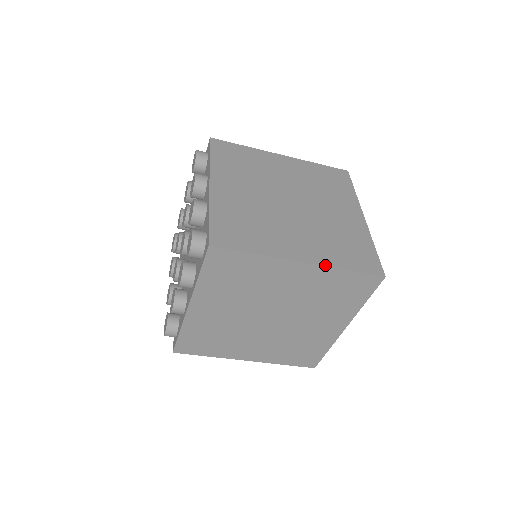
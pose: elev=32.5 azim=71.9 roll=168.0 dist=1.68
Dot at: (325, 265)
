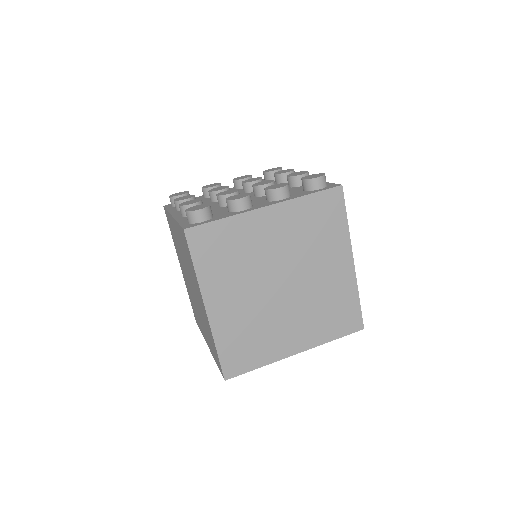
Dot at: (356, 279)
